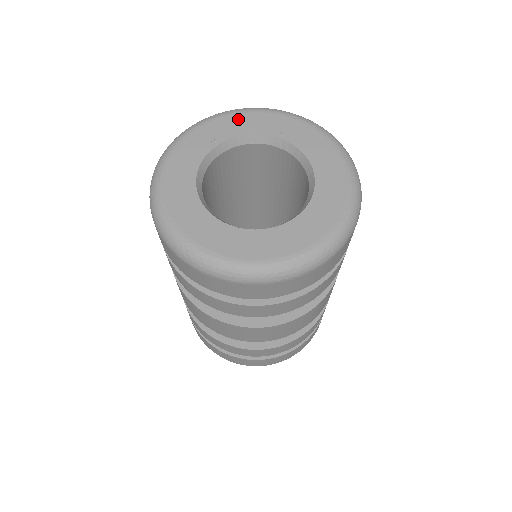
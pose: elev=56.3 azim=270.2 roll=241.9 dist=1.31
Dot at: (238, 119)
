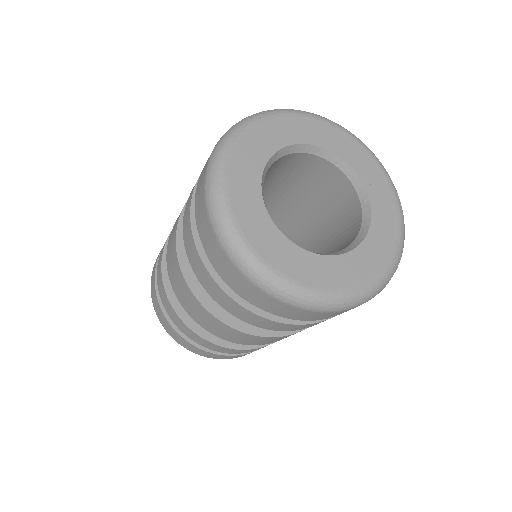
Dot at: (301, 123)
